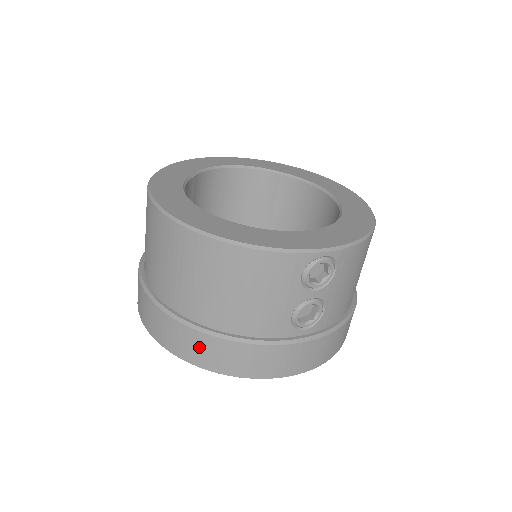
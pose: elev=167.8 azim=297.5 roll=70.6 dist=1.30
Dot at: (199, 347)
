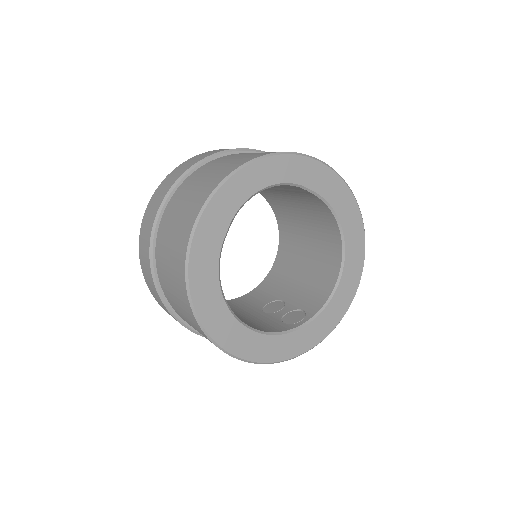
Dot at: occluded
